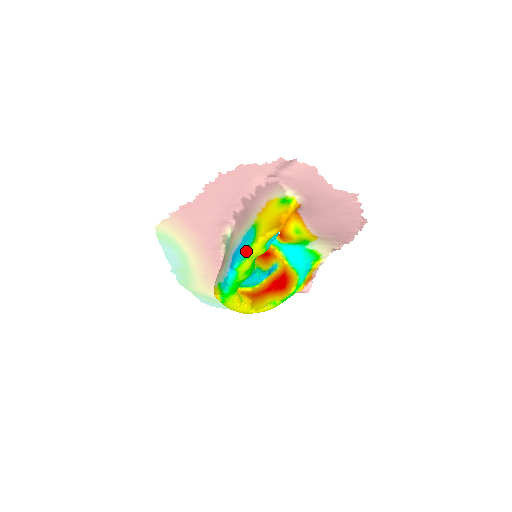
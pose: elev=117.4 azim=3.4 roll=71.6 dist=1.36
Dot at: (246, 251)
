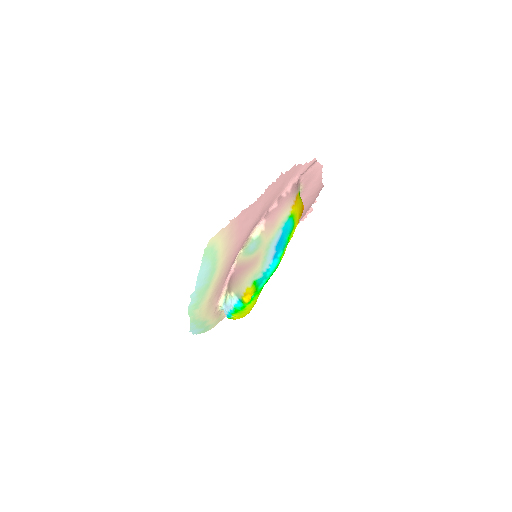
Dot at: (288, 238)
